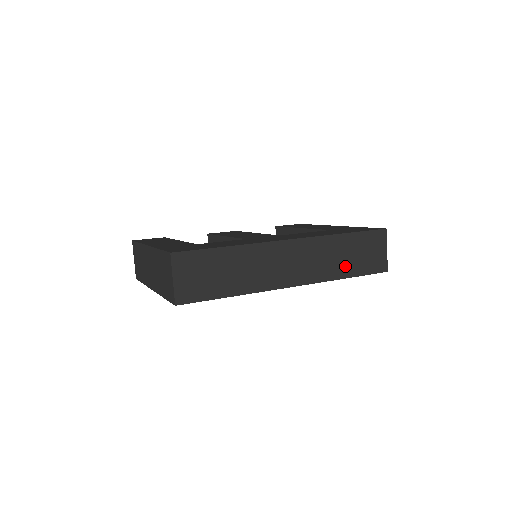
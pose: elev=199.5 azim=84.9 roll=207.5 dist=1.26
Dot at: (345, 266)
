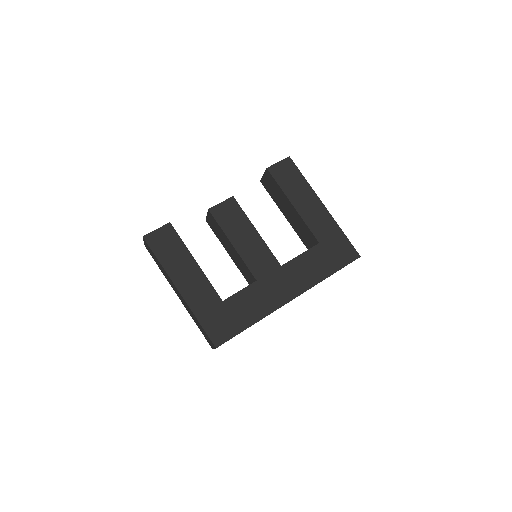
Dot at: occluded
